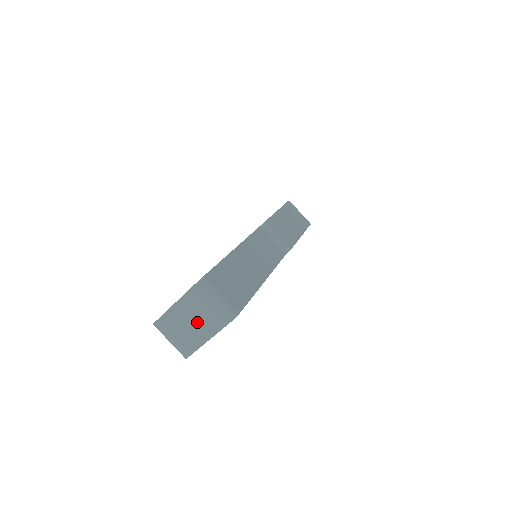
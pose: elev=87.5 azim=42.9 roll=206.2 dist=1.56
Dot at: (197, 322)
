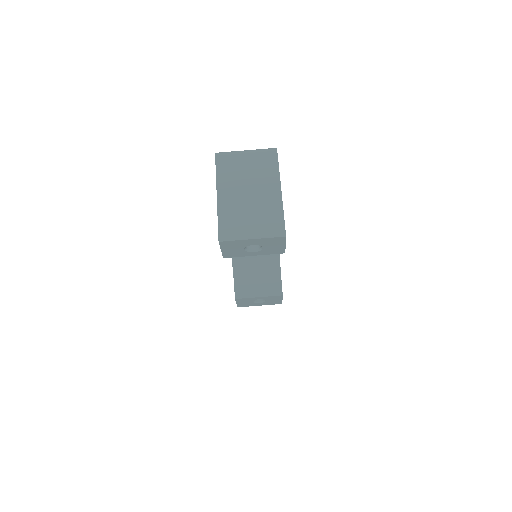
Dot at: (253, 187)
